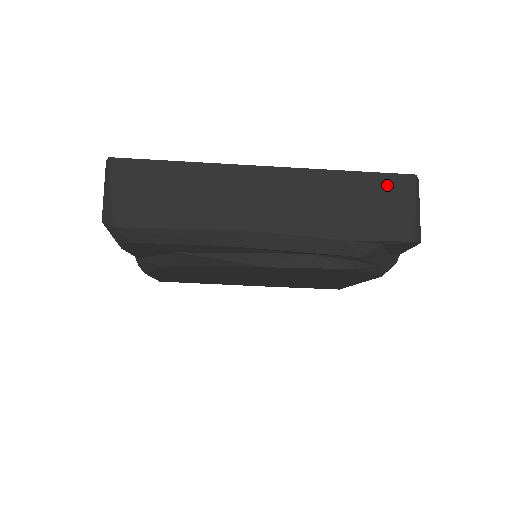
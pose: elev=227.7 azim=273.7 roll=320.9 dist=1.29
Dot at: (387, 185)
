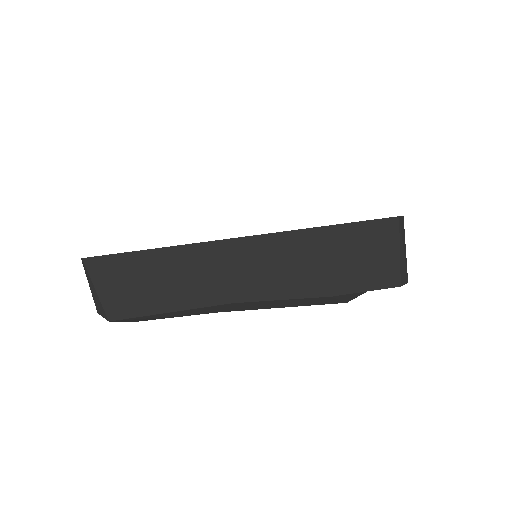
Dot at: (367, 234)
